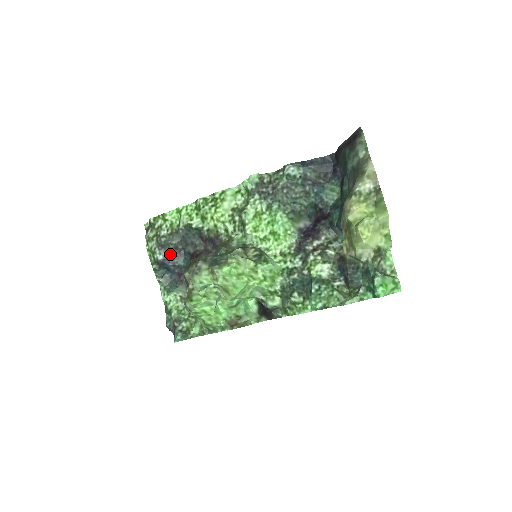
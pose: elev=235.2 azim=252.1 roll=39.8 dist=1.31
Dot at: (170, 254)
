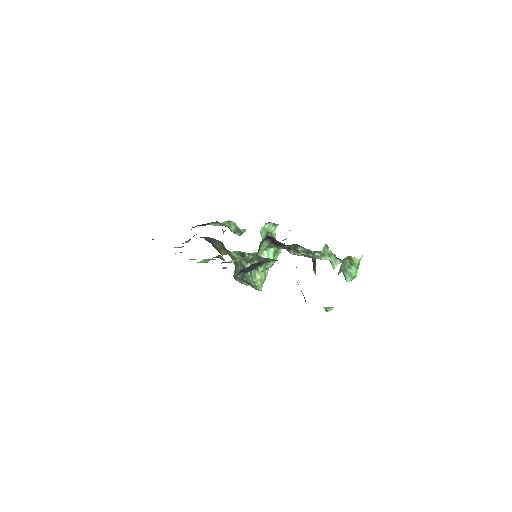
Dot at: (189, 239)
